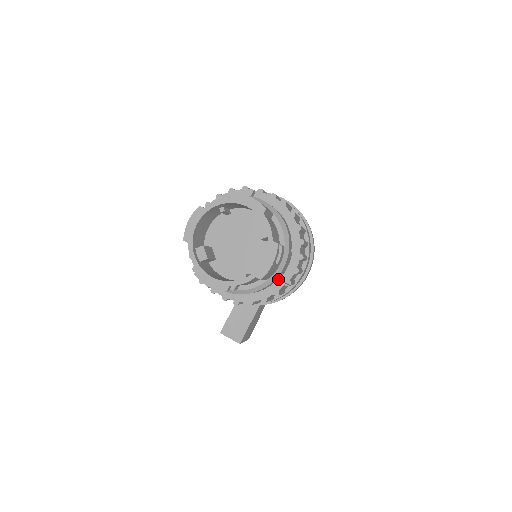
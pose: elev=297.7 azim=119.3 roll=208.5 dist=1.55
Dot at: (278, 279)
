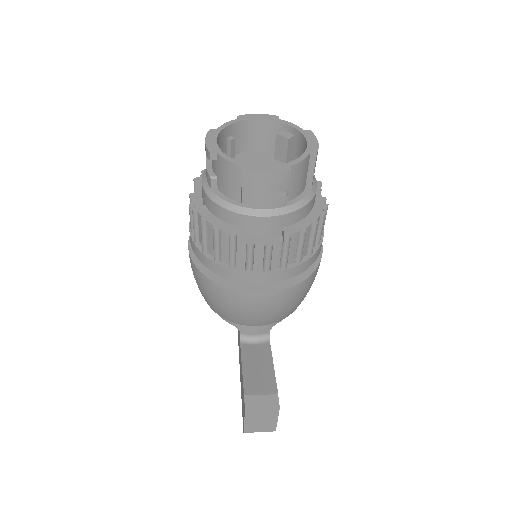
Dot at: occluded
